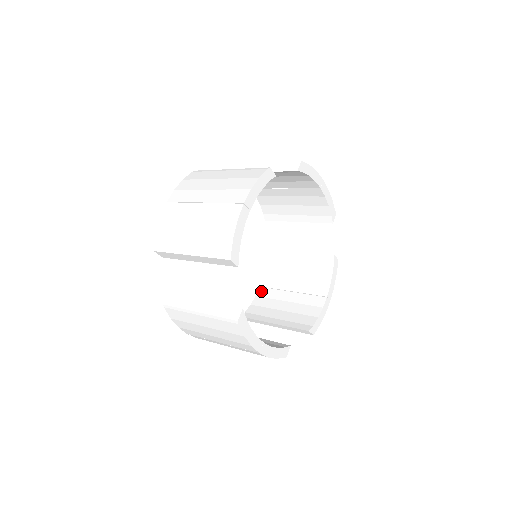
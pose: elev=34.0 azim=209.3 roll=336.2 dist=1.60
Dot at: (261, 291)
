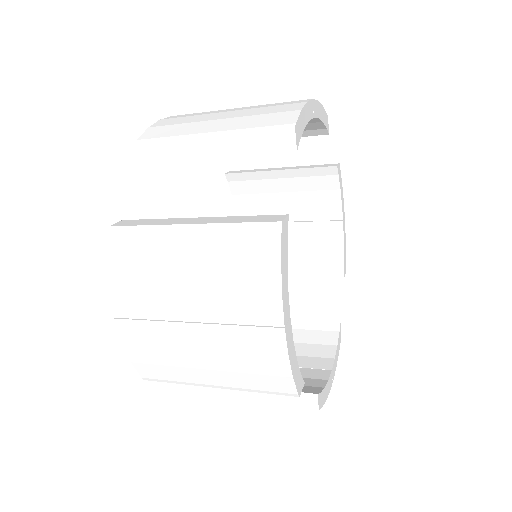
Dot at: occluded
